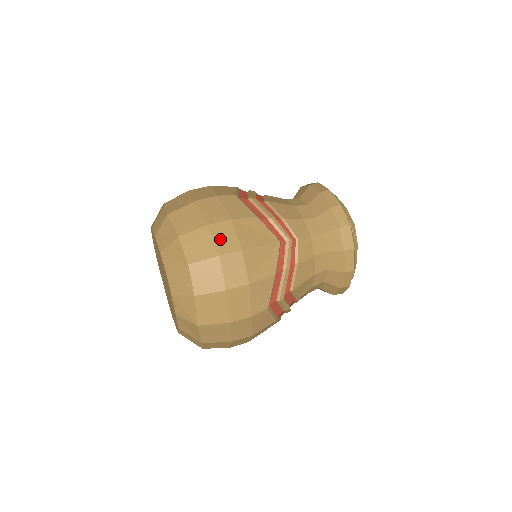
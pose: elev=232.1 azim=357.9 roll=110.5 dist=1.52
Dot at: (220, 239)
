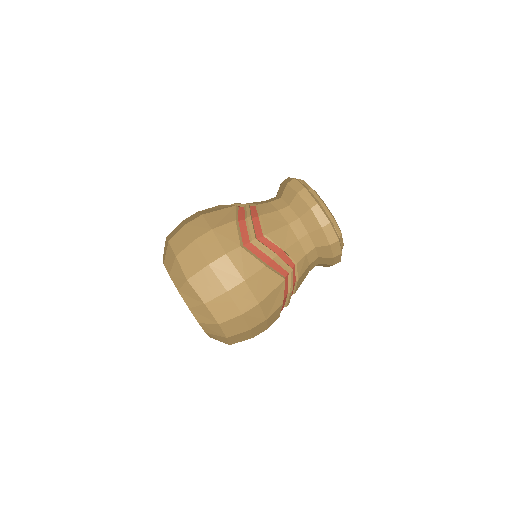
Dot at: (188, 220)
